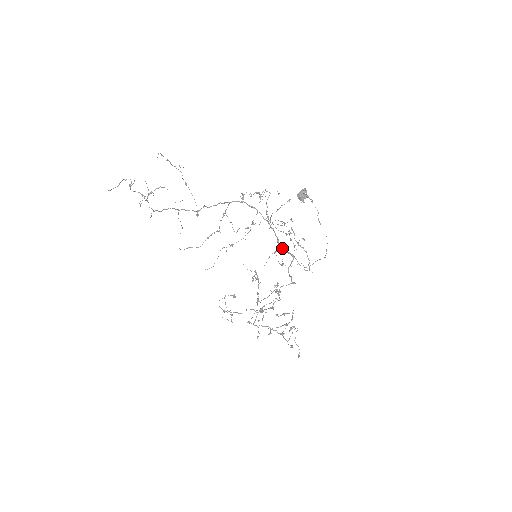
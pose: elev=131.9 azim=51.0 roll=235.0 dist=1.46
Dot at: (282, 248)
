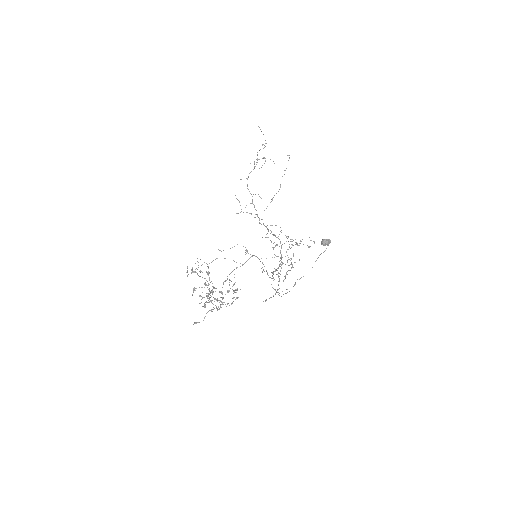
Dot at: occluded
